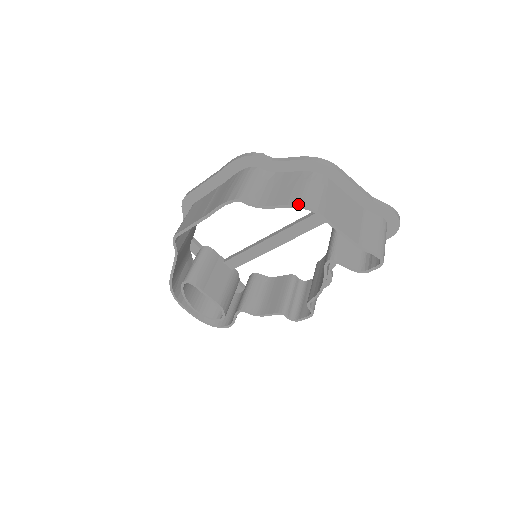
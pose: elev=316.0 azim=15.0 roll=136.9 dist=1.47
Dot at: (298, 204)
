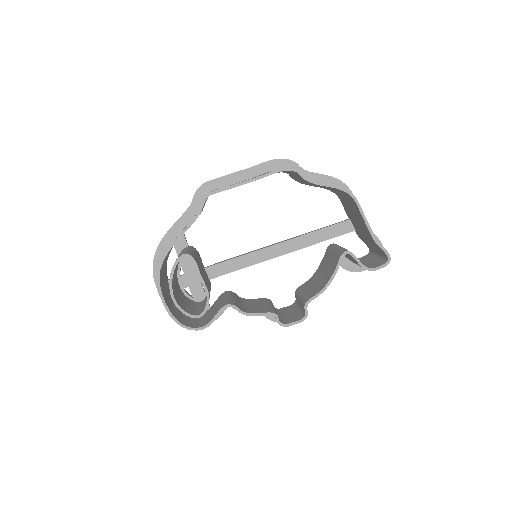
Dot at: occluded
